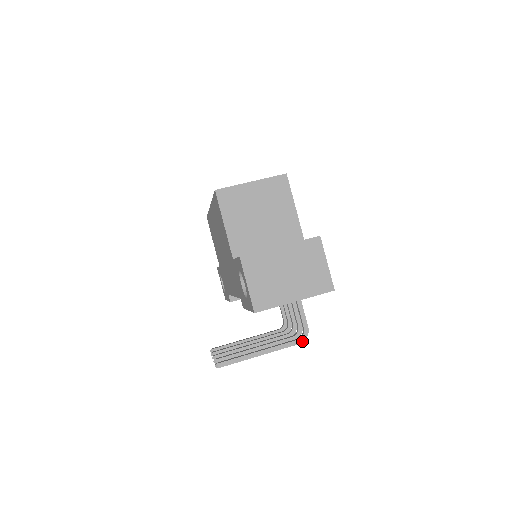
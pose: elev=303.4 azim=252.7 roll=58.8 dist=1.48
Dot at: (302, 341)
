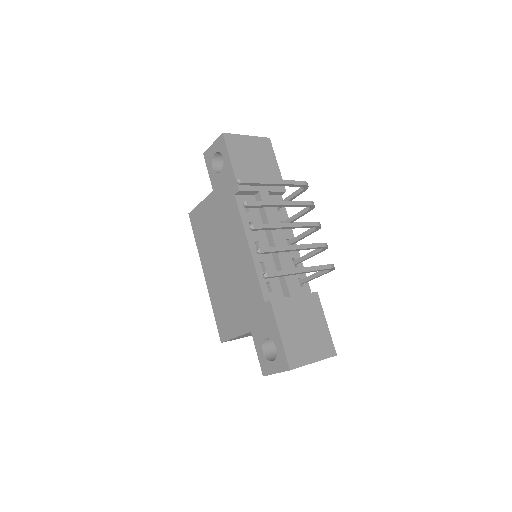
Dot at: (305, 182)
